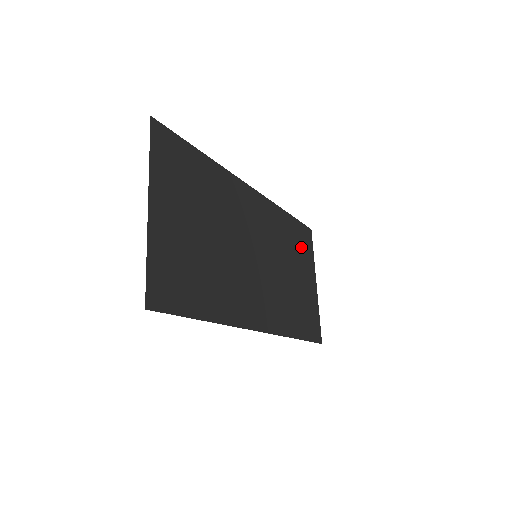
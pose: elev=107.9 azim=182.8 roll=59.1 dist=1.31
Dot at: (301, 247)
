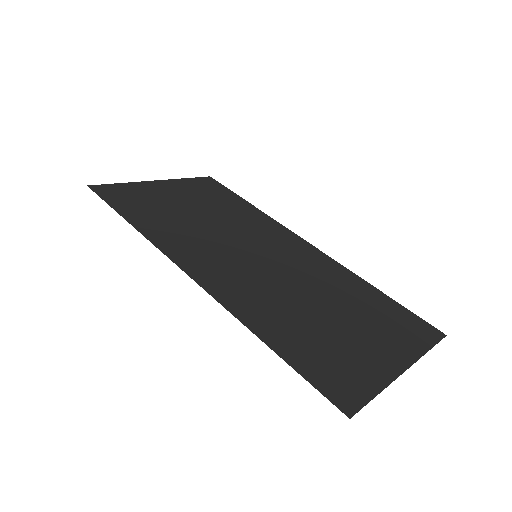
Dot at: (387, 321)
